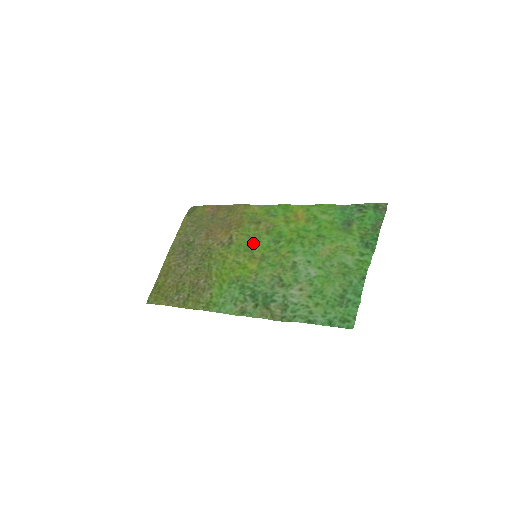
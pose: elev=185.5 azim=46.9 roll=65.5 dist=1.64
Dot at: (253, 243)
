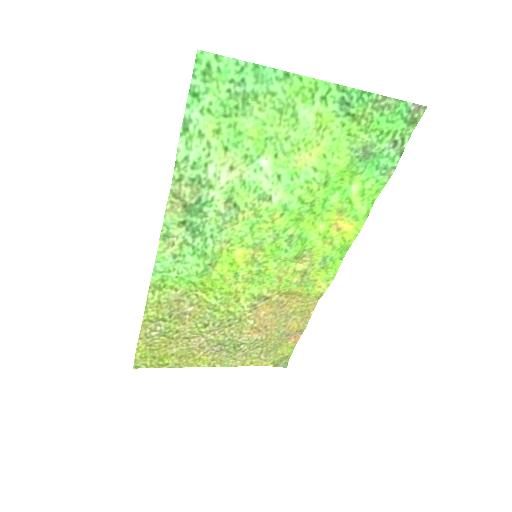
Dot at: (273, 269)
